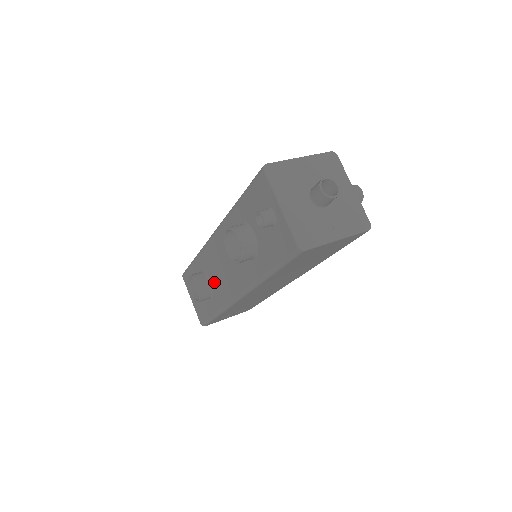
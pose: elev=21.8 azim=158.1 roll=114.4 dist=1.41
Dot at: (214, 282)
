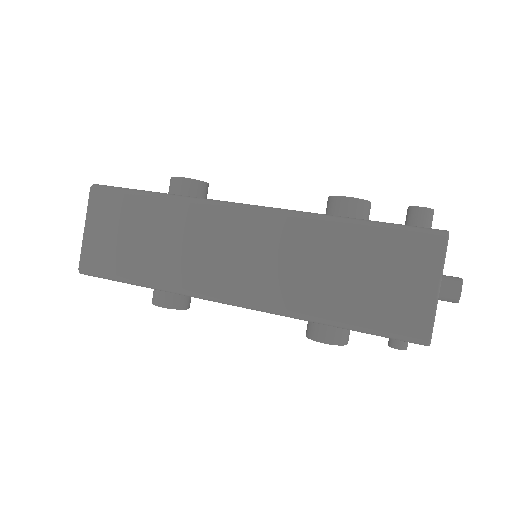
Dot at: occluded
